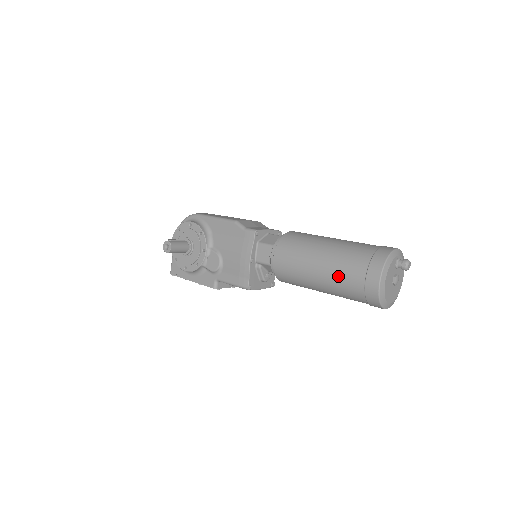
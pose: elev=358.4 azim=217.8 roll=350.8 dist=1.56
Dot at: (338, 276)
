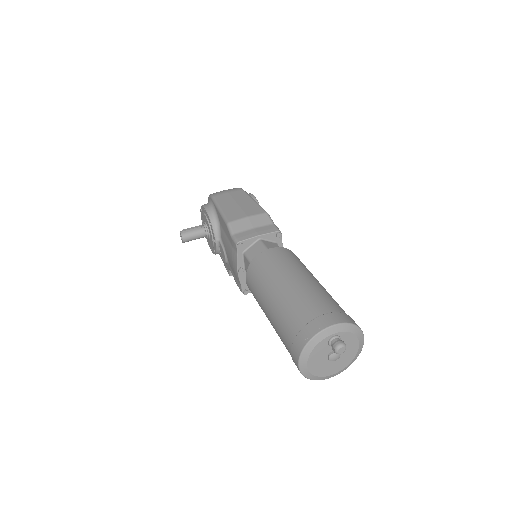
Dot at: (278, 334)
